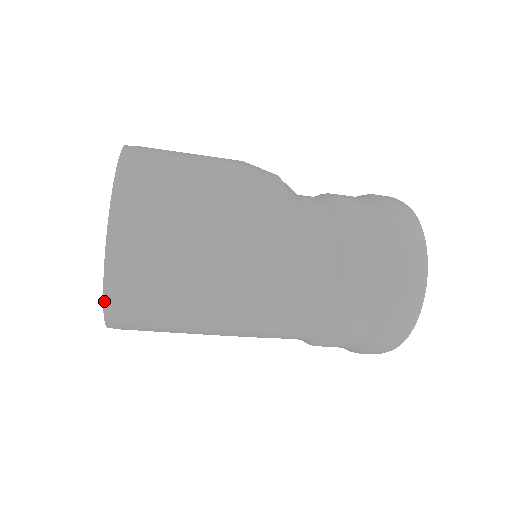
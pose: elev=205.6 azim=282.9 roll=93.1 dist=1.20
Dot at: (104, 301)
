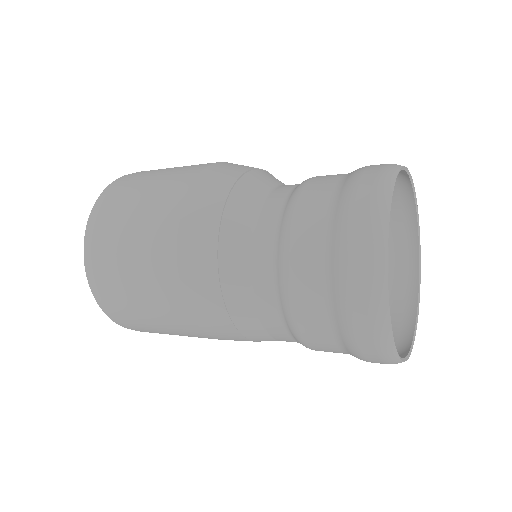
Dot at: occluded
